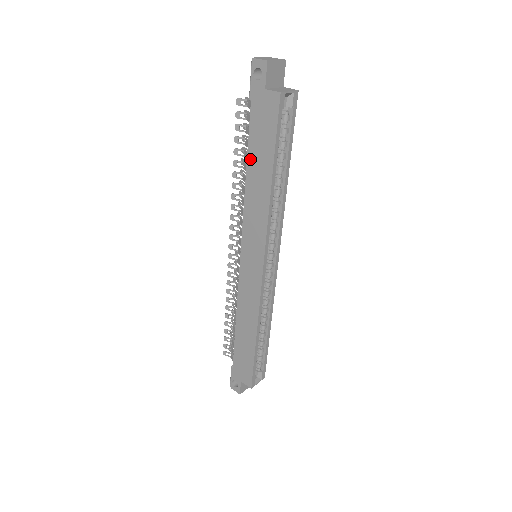
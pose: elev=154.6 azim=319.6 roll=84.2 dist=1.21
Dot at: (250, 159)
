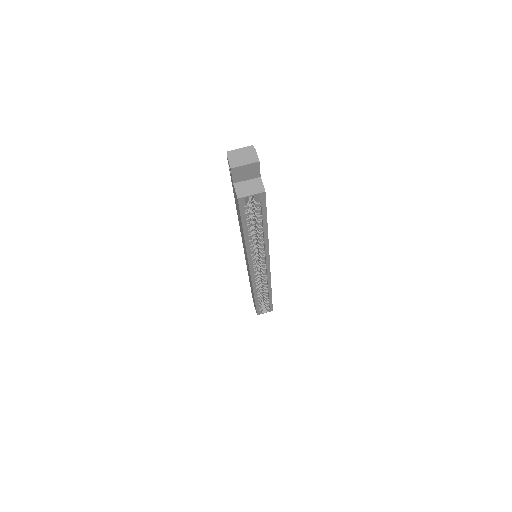
Dot at: occluded
